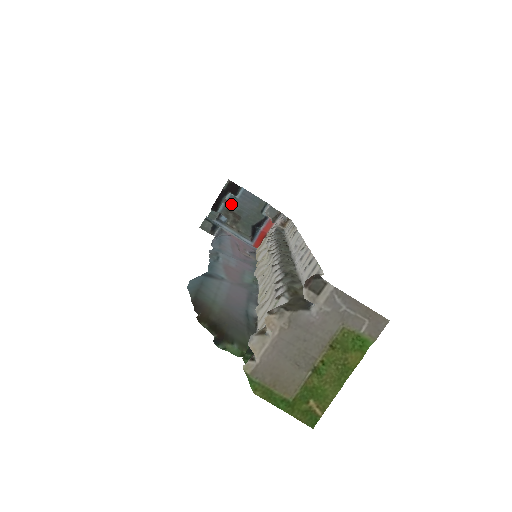
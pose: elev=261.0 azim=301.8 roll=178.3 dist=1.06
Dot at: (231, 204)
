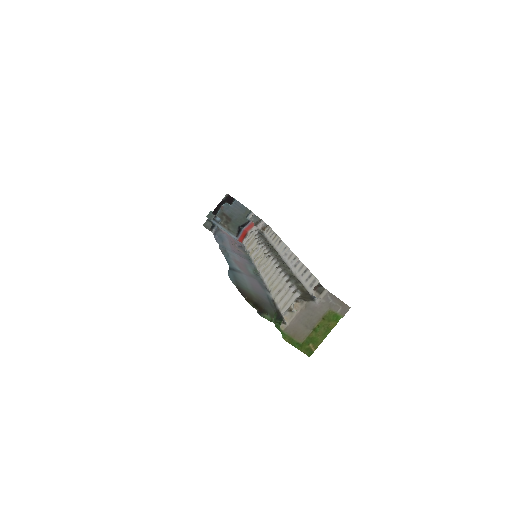
Dot at: (225, 209)
